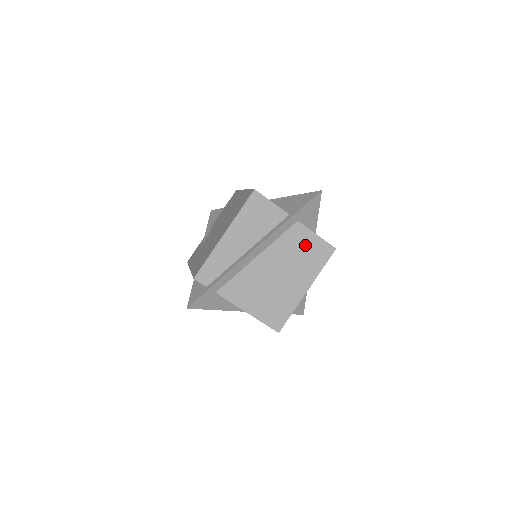
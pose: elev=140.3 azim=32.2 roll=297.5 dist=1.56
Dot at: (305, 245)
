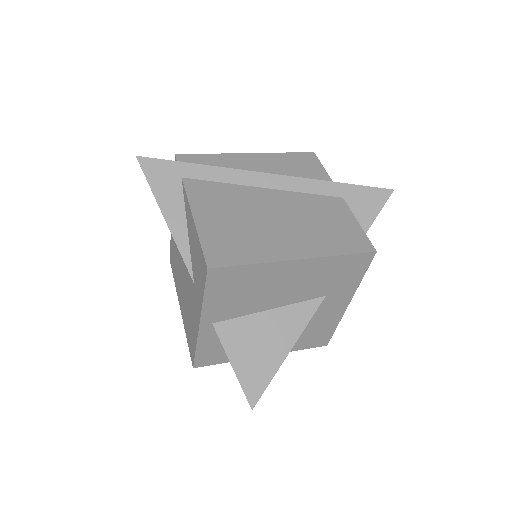
Dot at: (335, 220)
